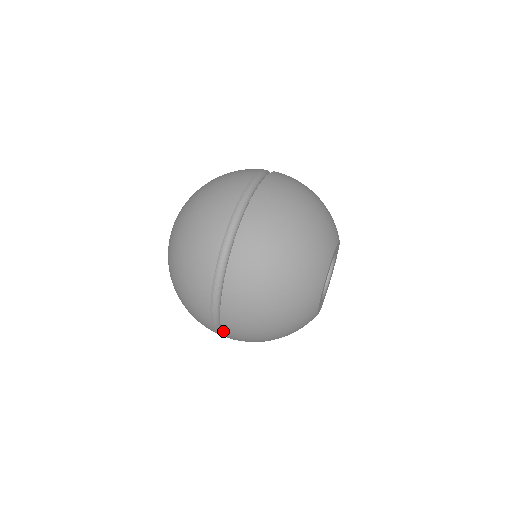
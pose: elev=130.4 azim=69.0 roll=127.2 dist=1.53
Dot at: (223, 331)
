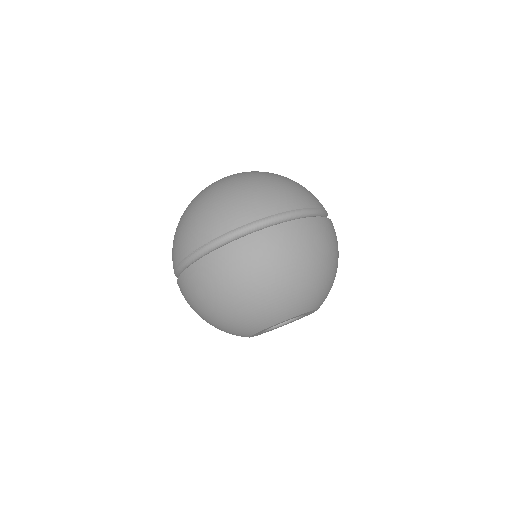
Dot at: occluded
